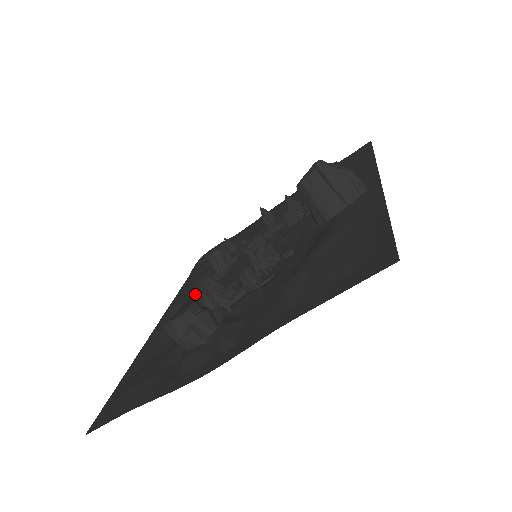
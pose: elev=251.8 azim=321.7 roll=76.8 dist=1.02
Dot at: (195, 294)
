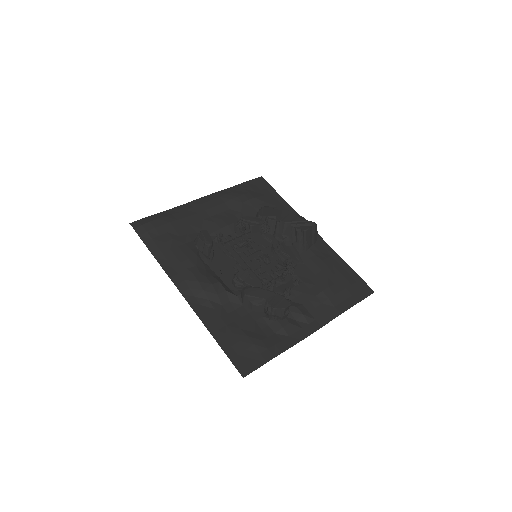
Dot at: (248, 283)
